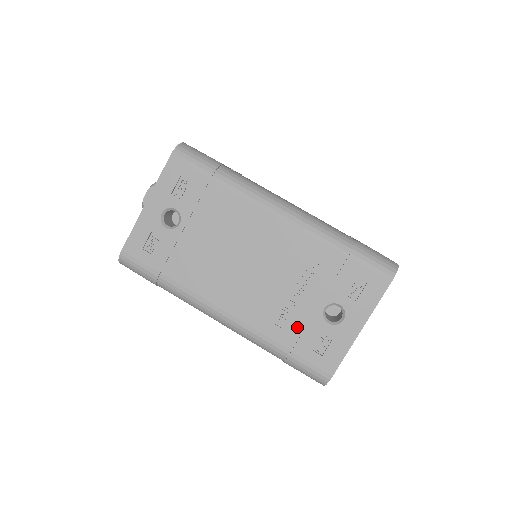
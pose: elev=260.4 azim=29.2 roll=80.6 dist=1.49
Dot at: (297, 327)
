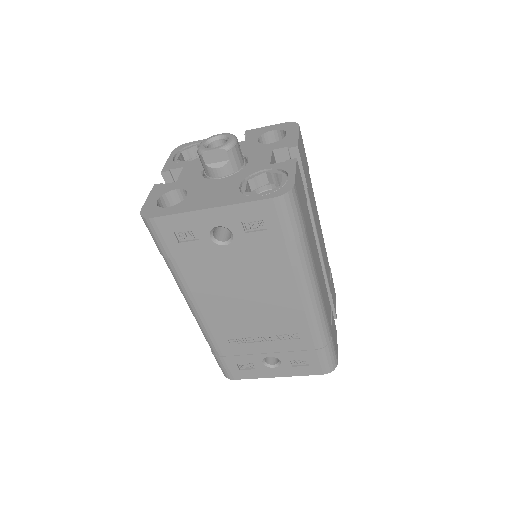
Dot at: (241, 351)
